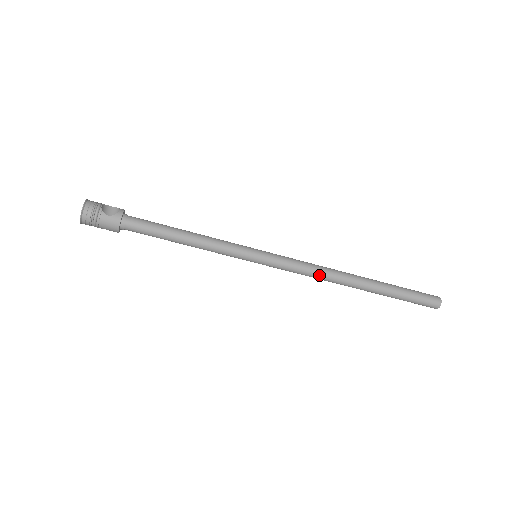
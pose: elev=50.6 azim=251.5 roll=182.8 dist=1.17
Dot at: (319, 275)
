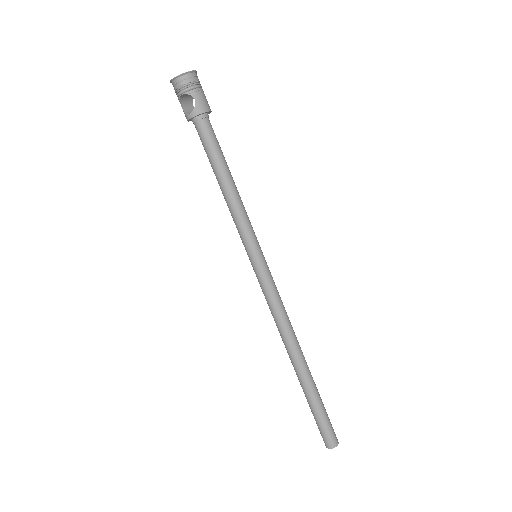
Dot at: (288, 319)
